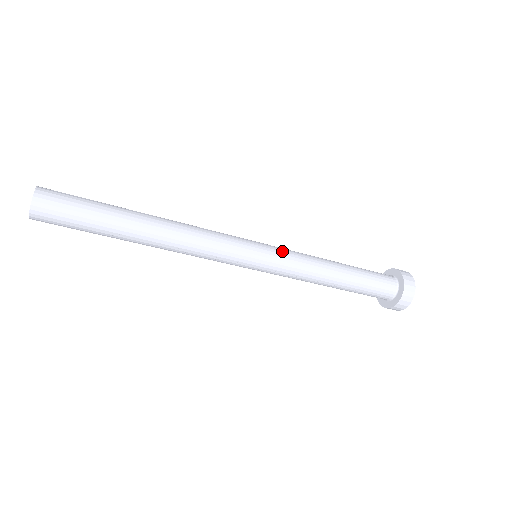
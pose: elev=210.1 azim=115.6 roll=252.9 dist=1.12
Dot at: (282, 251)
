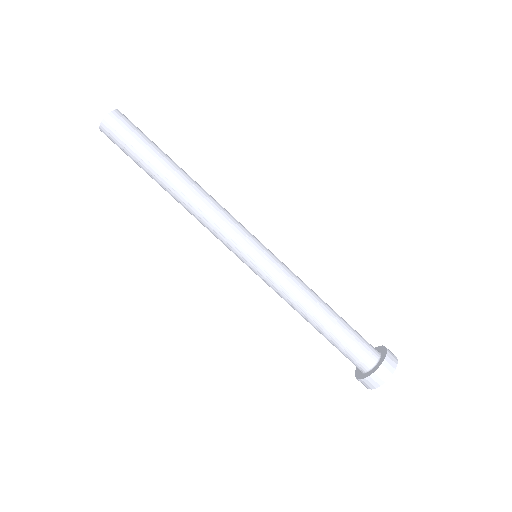
Dot at: occluded
